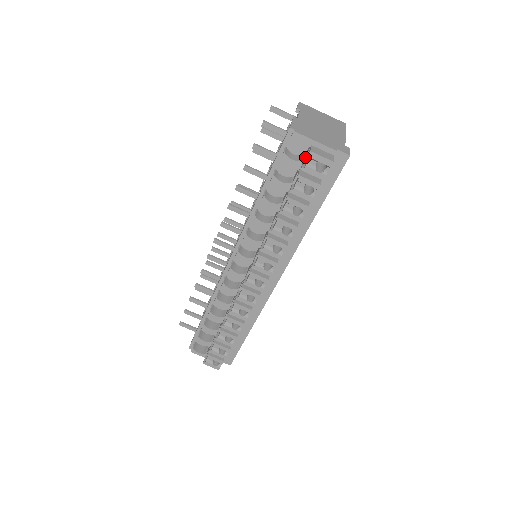
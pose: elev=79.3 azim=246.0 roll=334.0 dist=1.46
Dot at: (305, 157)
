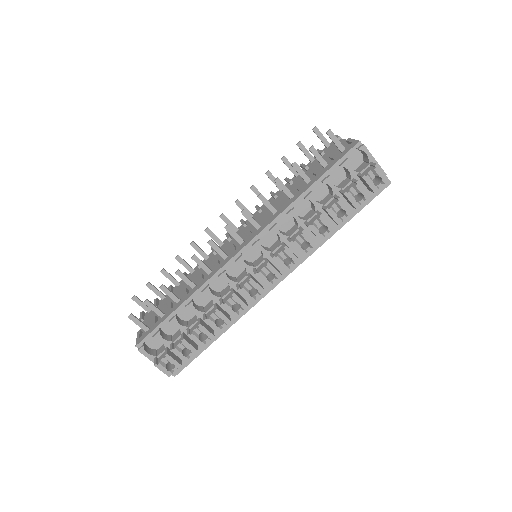
Dot at: (363, 170)
